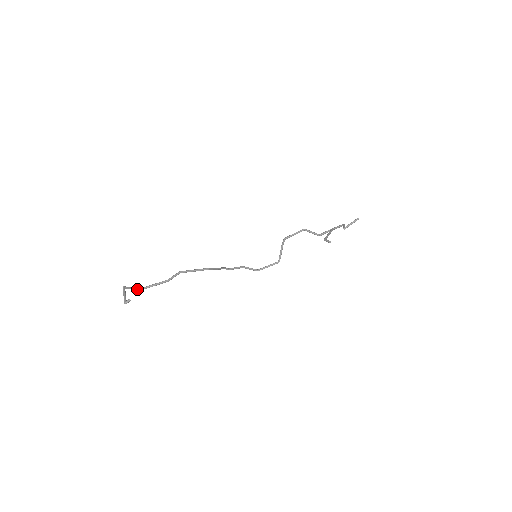
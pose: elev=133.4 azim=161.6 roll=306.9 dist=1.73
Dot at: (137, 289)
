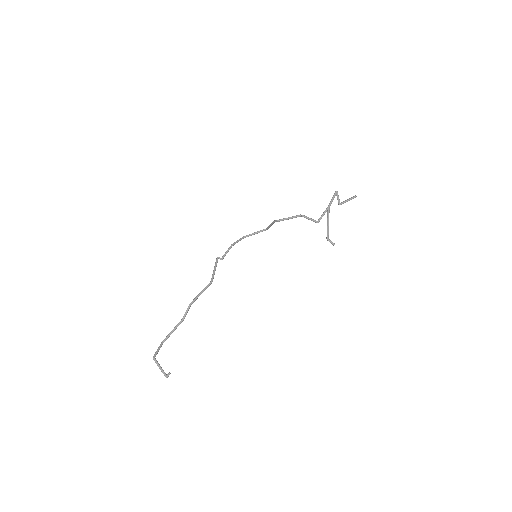
Dot at: (161, 346)
